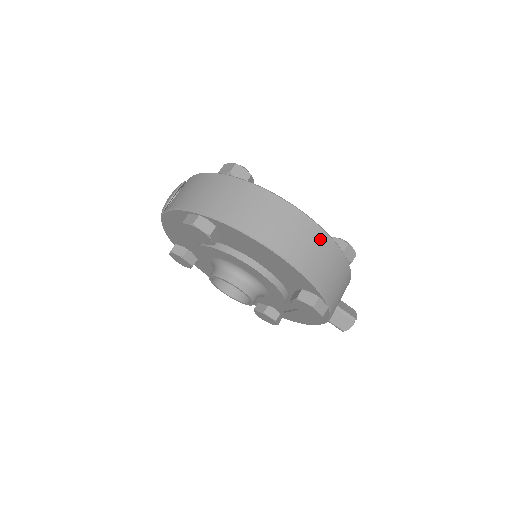
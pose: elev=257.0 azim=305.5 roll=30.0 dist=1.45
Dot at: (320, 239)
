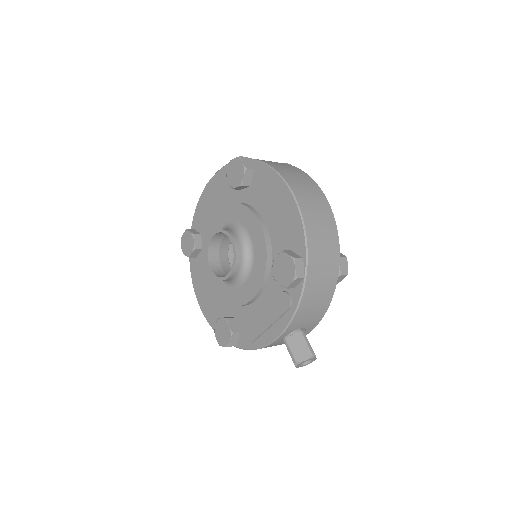
Dot at: (329, 219)
